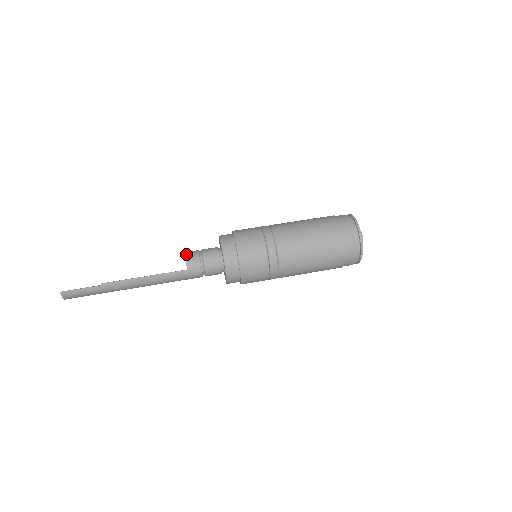
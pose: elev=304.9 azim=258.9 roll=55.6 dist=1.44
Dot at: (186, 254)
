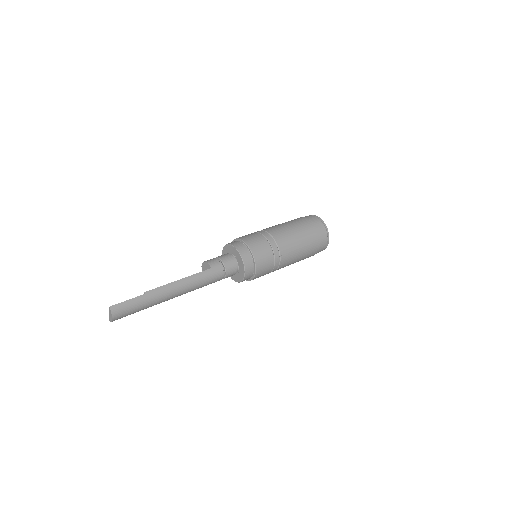
Dot at: (205, 261)
